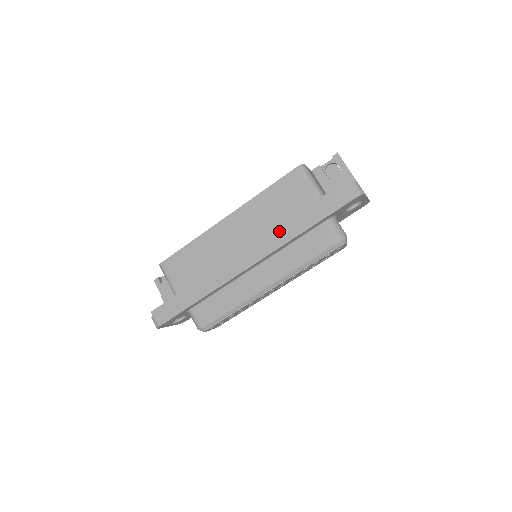
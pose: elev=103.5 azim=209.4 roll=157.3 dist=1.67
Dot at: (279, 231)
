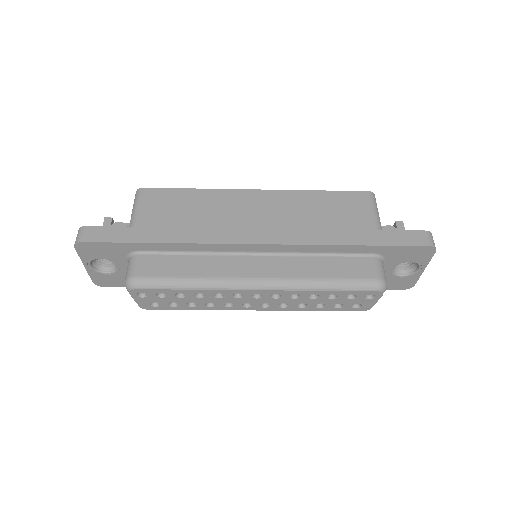
Dot at: (316, 229)
